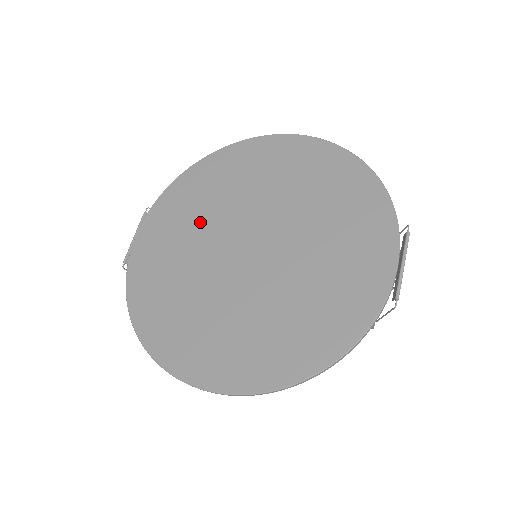
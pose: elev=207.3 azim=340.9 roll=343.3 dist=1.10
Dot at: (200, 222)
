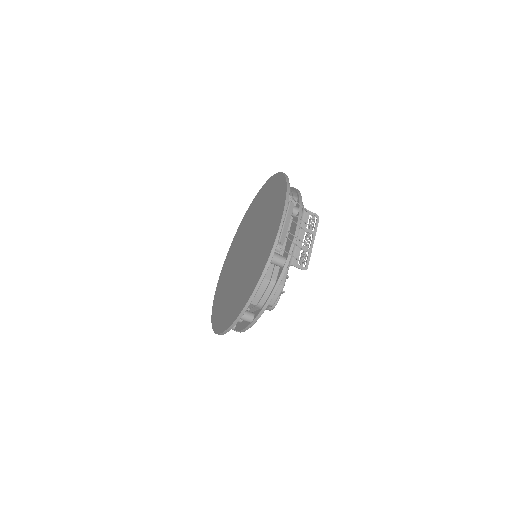
Dot at: (236, 251)
